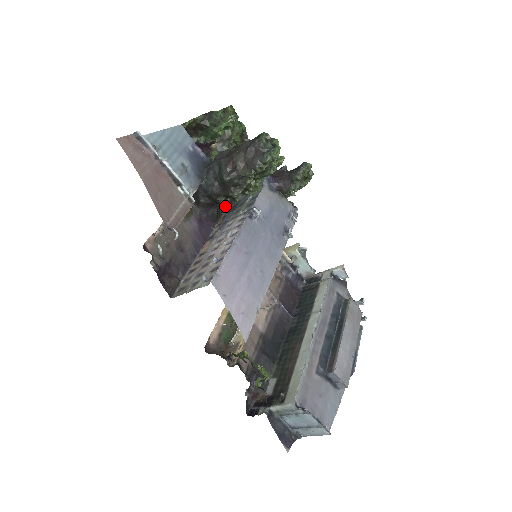
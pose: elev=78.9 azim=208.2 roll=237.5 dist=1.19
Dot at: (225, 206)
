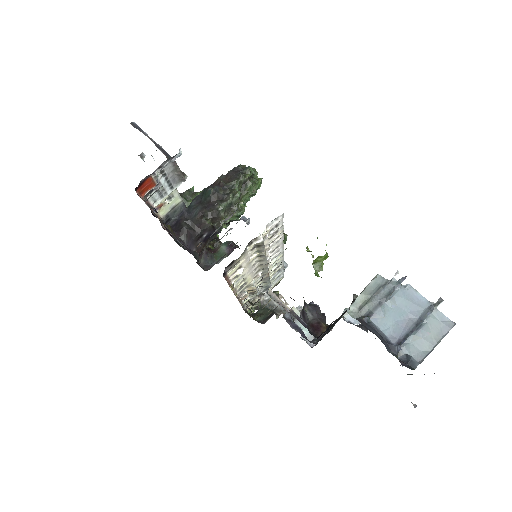
Dot at: occluded
